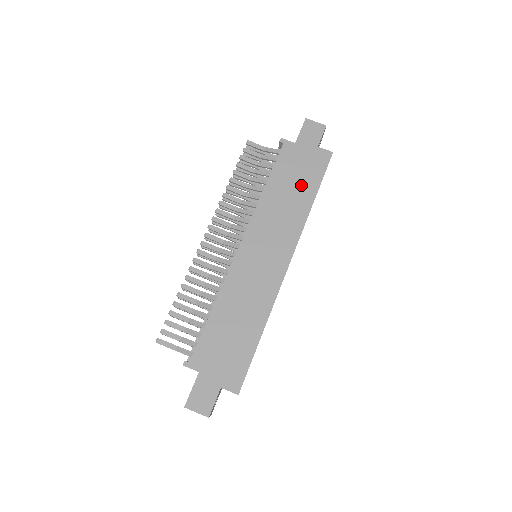
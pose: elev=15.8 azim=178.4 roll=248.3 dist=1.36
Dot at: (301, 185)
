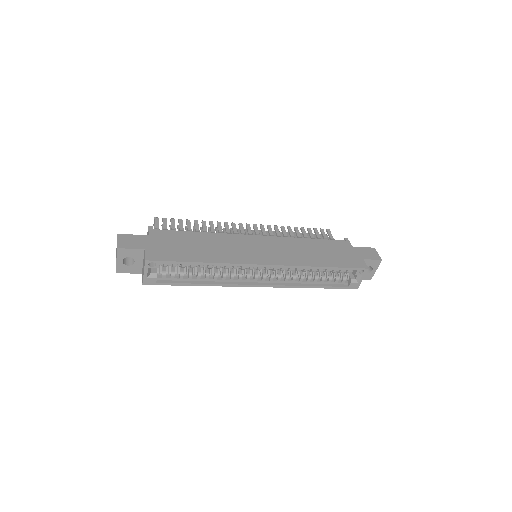
Dot at: (328, 257)
